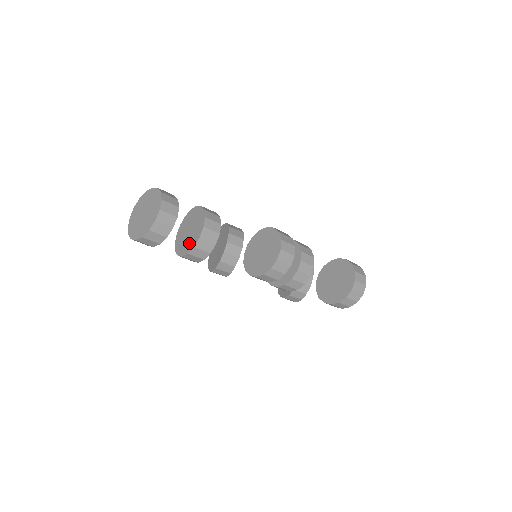
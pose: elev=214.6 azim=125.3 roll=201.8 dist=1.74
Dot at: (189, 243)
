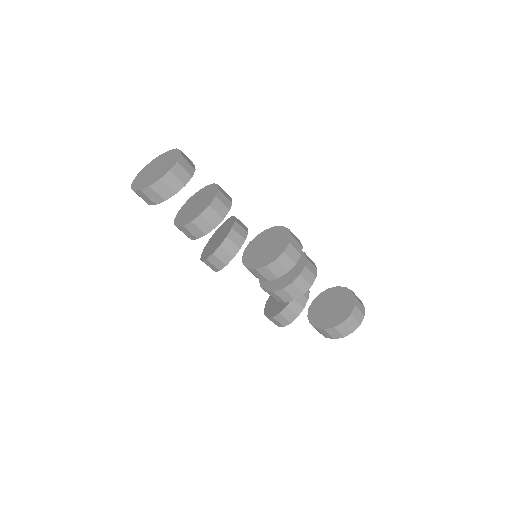
Dot at: (194, 213)
